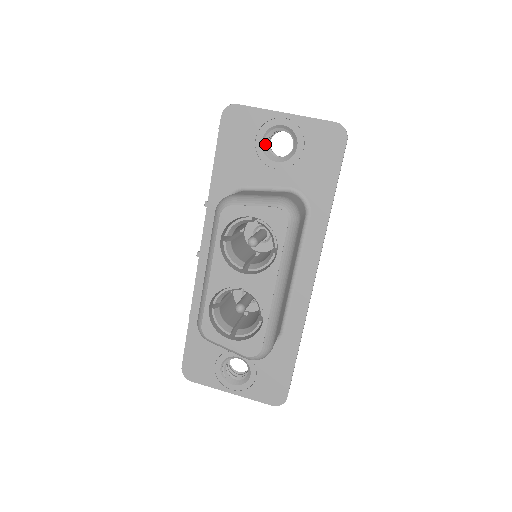
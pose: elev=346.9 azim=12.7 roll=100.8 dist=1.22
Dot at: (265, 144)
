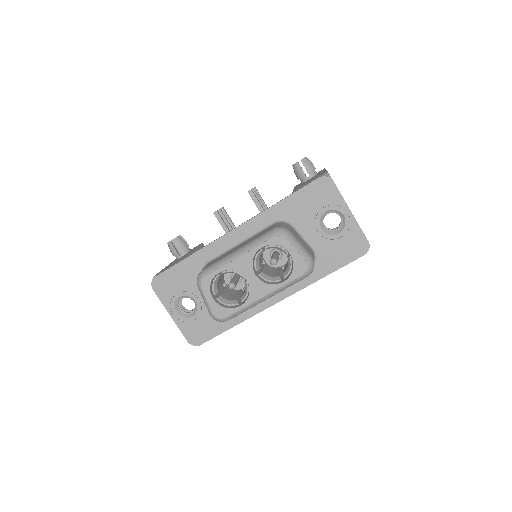
Dot at: (325, 214)
